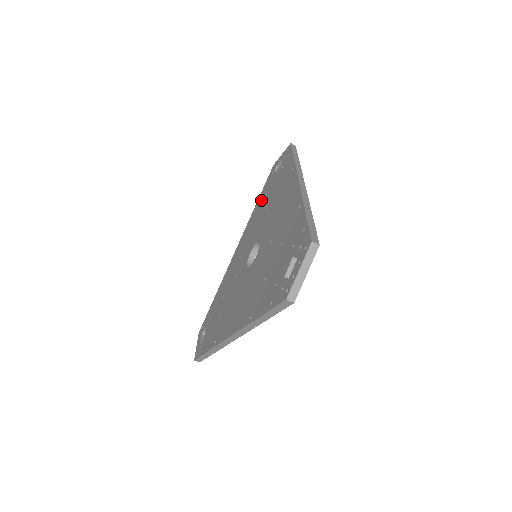
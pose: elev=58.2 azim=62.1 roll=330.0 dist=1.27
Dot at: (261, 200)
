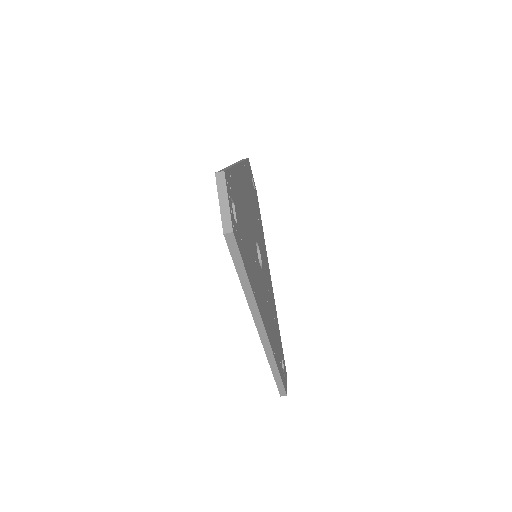
Dot at: occluded
